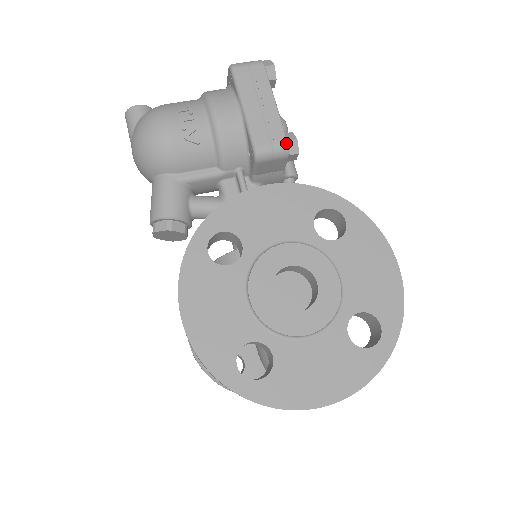
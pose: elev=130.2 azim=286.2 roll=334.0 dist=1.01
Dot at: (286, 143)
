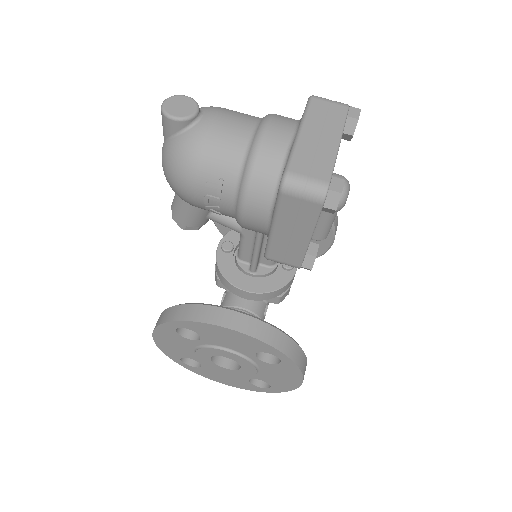
Dot at: (298, 267)
